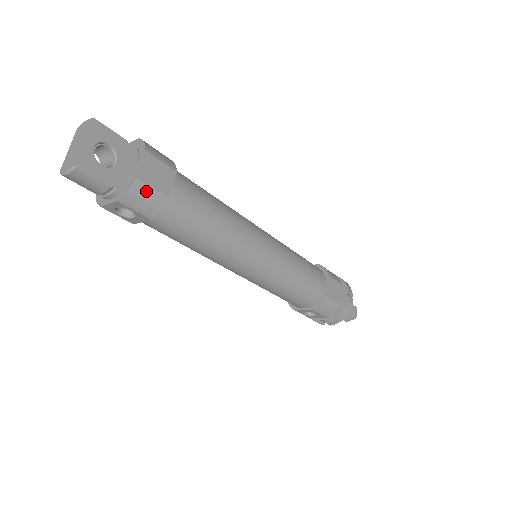
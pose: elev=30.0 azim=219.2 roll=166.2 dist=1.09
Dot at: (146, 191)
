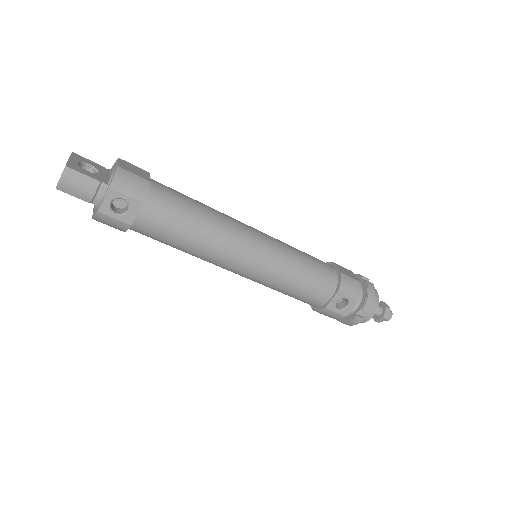
Dot at: (129, 176)
